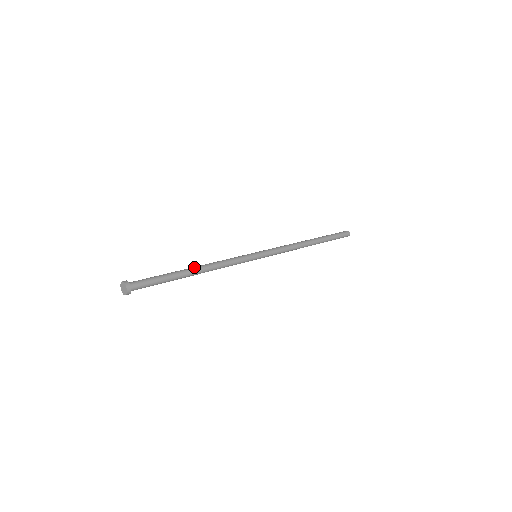
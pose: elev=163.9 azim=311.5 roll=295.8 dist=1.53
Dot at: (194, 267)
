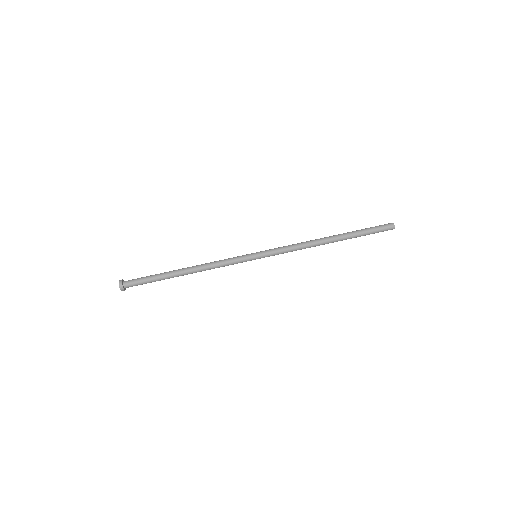
Dot at: (185, 269)
